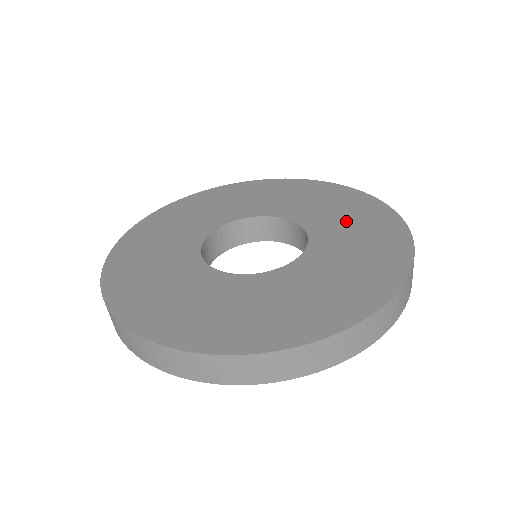
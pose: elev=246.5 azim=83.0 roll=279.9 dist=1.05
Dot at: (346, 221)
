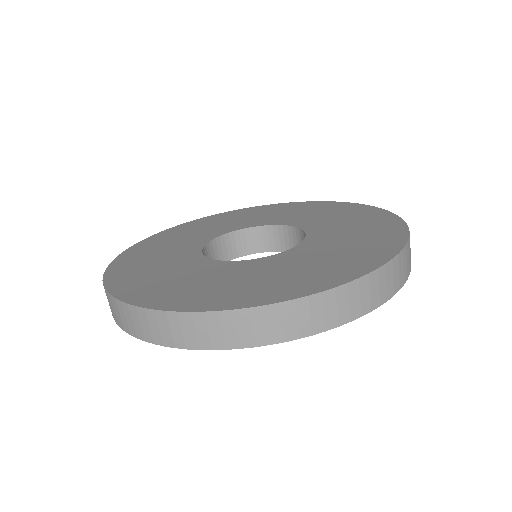
Dot at: (348, 225)
